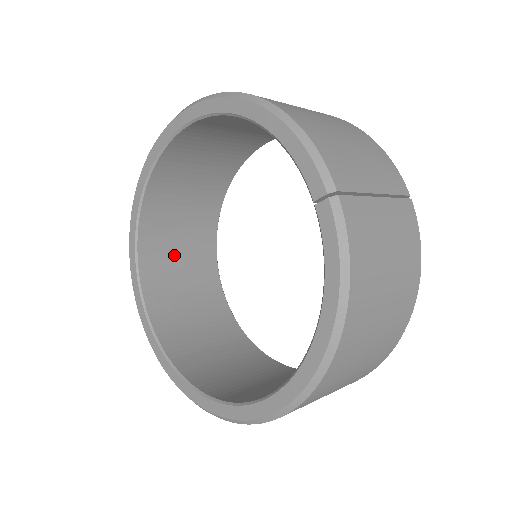
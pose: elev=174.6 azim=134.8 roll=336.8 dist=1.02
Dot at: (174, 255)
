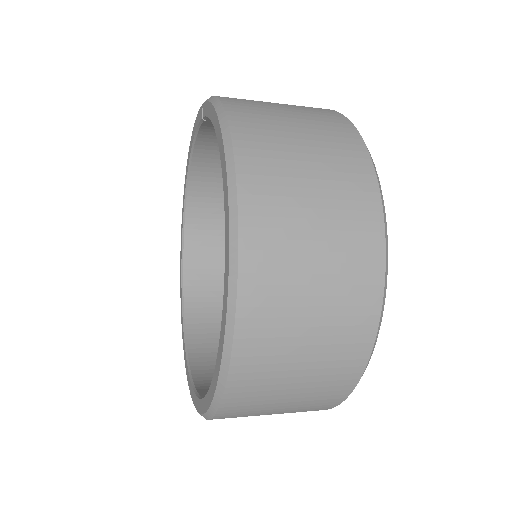
Dot at: occluded
